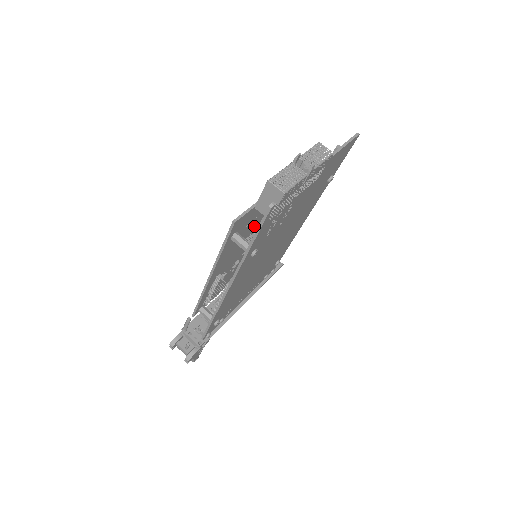
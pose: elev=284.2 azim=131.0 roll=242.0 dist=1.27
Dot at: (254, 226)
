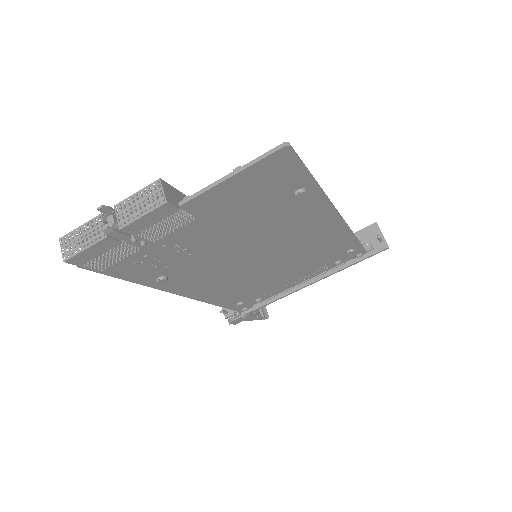
Dot at: occluded
